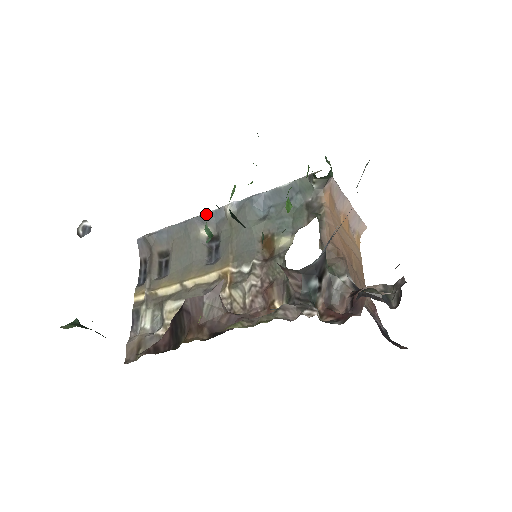
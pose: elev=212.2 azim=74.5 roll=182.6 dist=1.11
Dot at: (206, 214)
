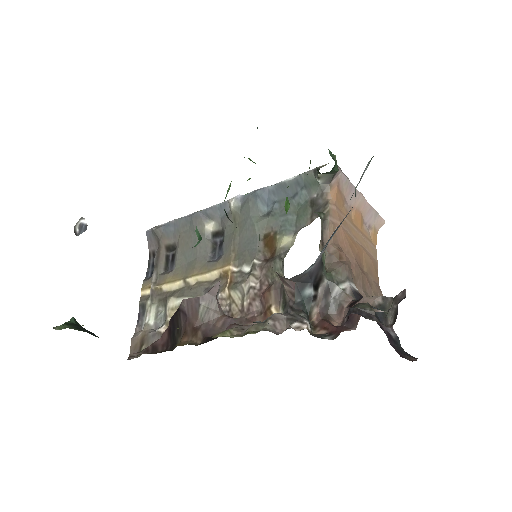
Dot at: (211, 208)
